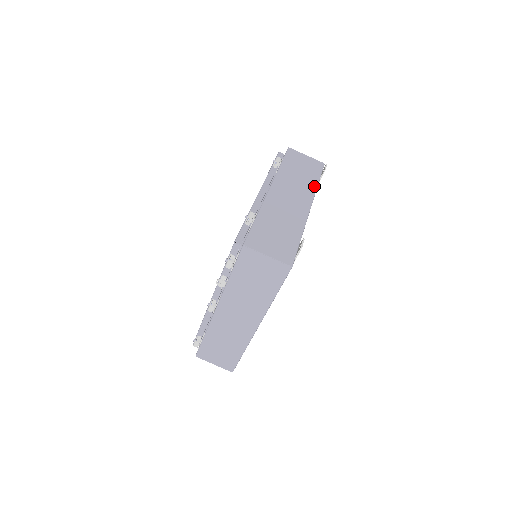
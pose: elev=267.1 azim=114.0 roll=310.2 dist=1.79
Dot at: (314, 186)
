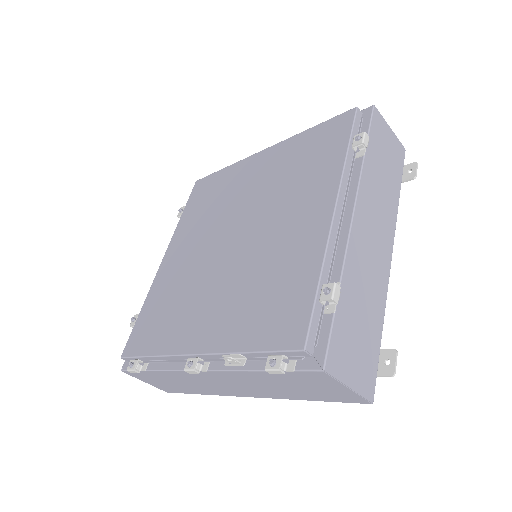
Dot at: (396, 205)
